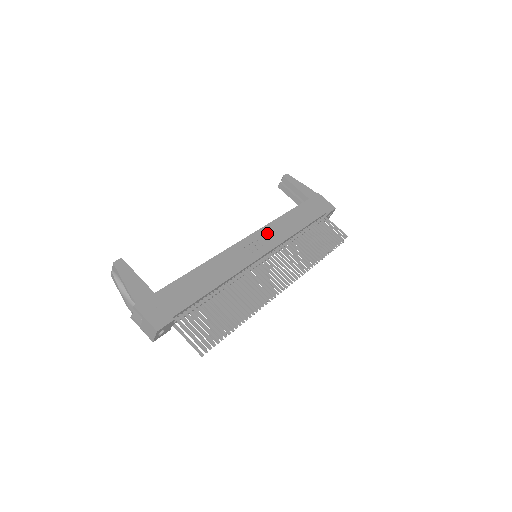
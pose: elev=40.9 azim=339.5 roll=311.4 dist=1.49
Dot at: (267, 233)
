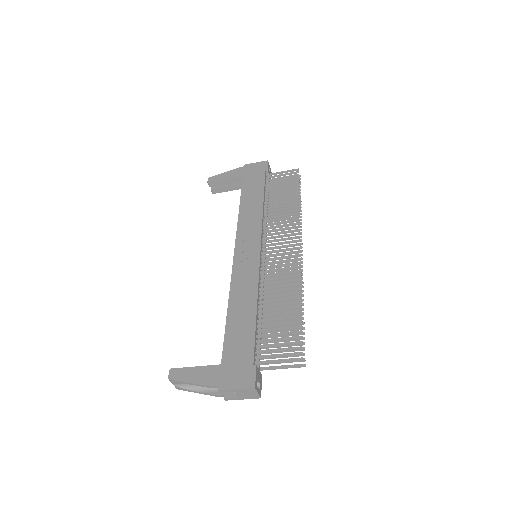
Dot at: (244, 232)
